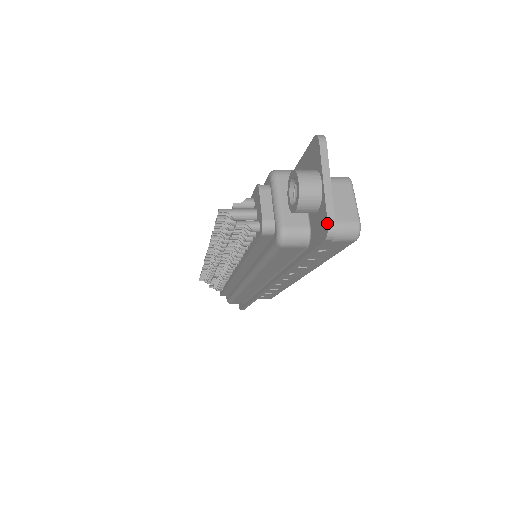
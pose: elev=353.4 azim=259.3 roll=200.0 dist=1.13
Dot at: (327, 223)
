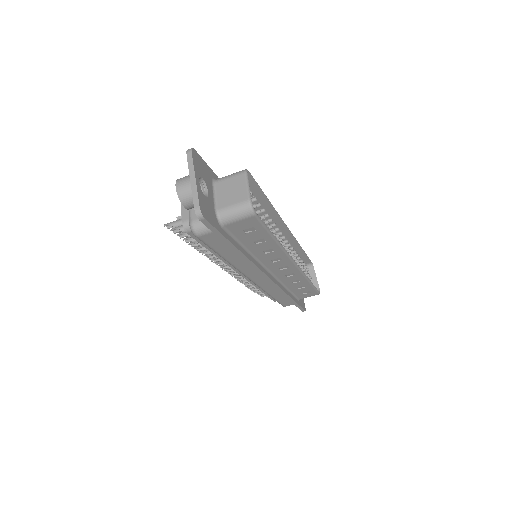
Dot at: (194, 208)
